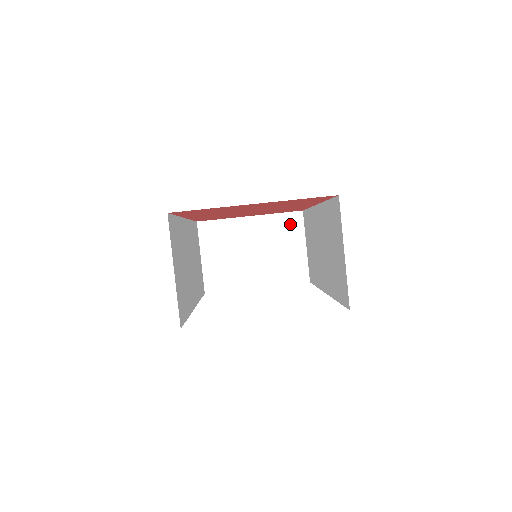
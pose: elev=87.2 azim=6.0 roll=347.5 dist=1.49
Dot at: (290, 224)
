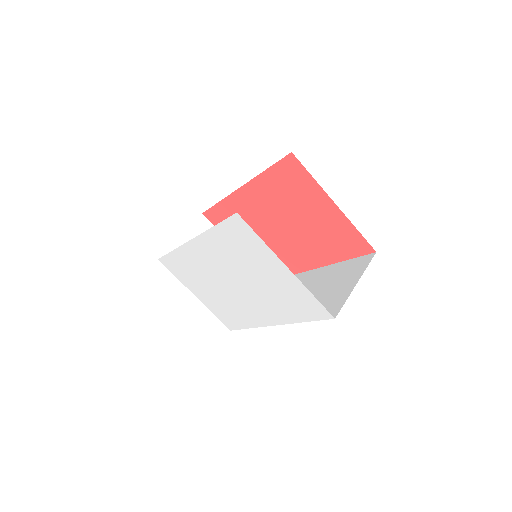
Dot at: occluded
